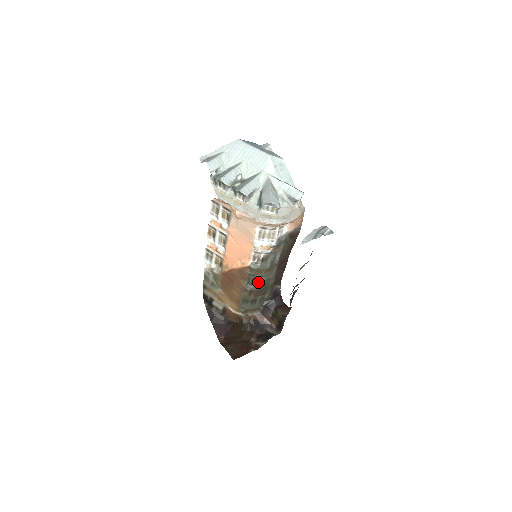
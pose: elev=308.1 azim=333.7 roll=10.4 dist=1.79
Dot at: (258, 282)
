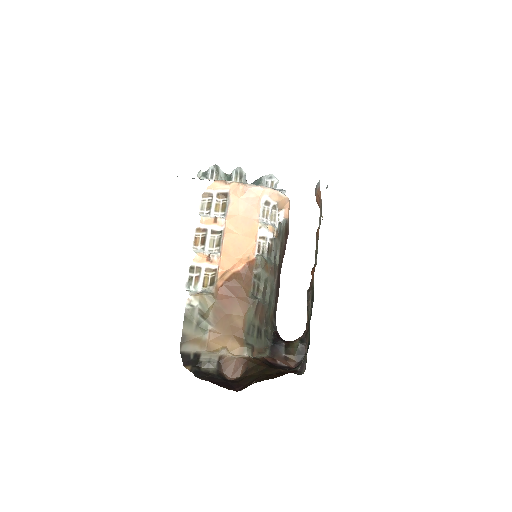
Dot at: (263, 292)
